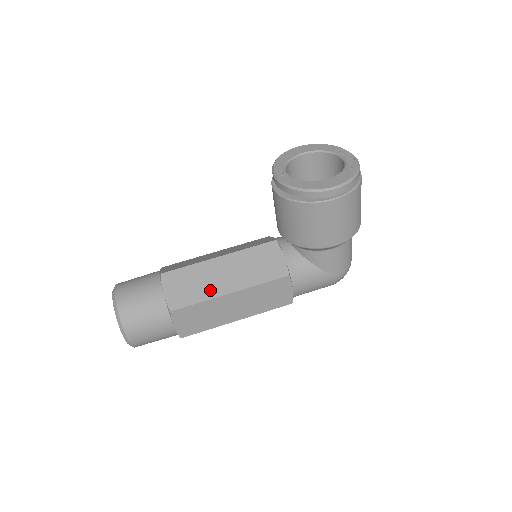
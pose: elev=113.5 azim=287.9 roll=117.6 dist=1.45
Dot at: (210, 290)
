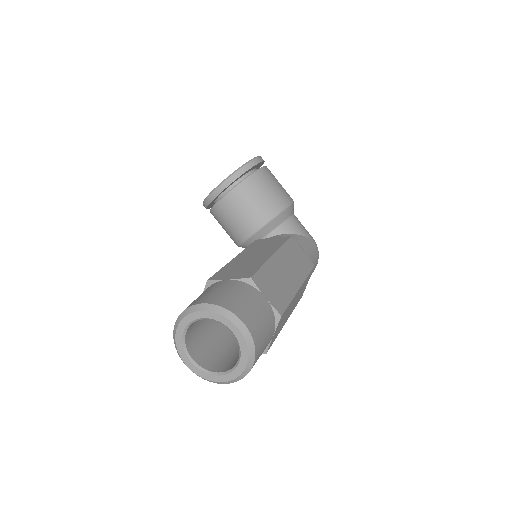
Dot at: (258, 261)
